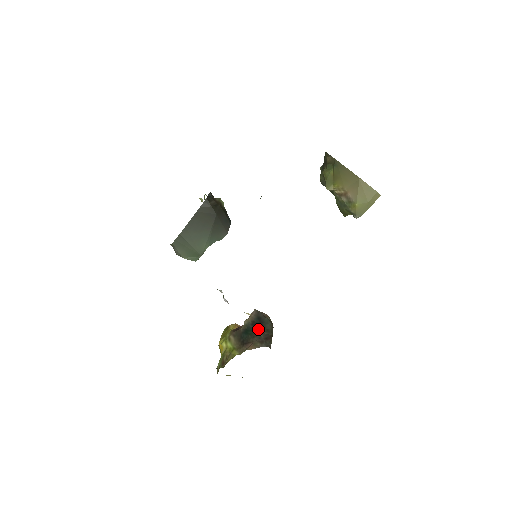
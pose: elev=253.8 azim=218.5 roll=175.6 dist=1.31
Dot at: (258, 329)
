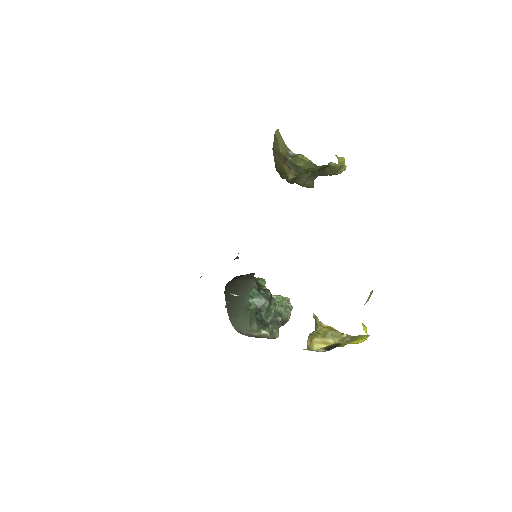
Dot at: occluded
